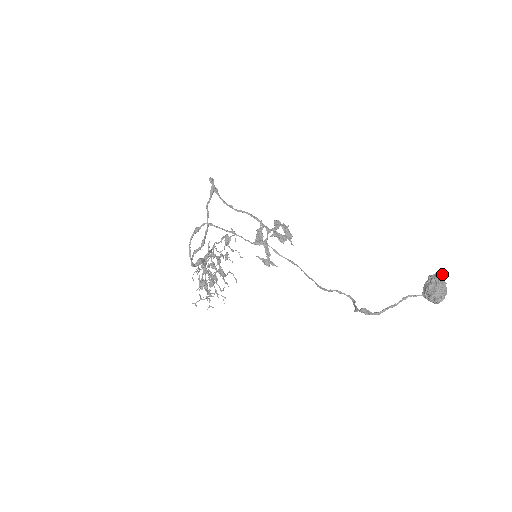
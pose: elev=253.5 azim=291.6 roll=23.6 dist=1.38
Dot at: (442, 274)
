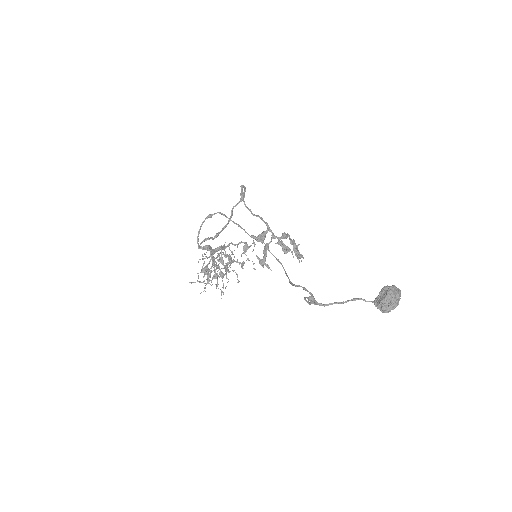
Dot at: occluded
